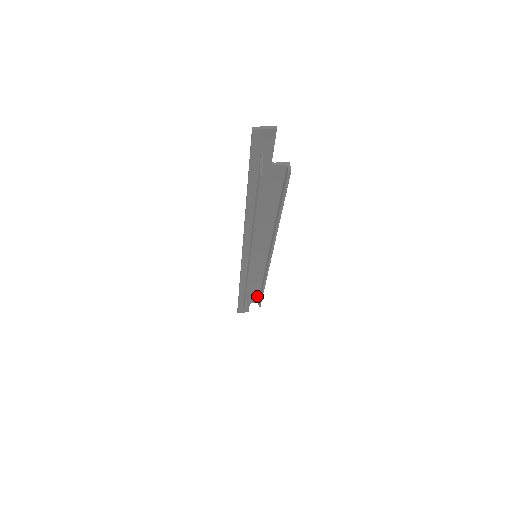
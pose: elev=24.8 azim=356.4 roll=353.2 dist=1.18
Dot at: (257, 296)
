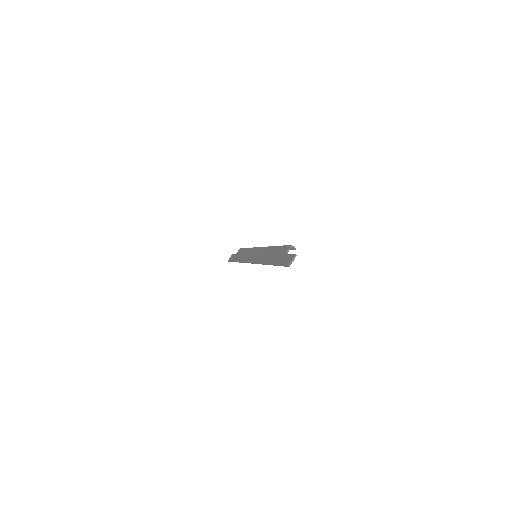
Dot at: occluded
